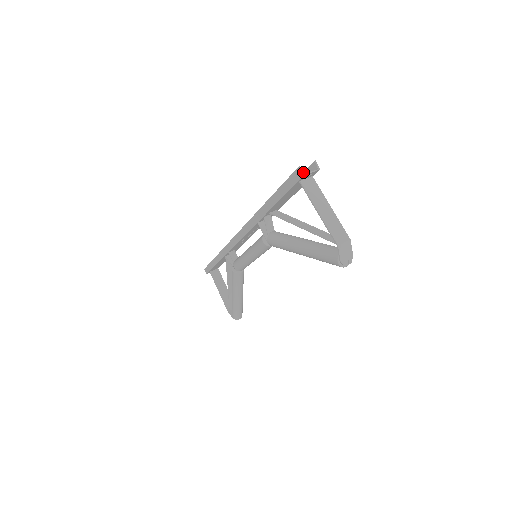
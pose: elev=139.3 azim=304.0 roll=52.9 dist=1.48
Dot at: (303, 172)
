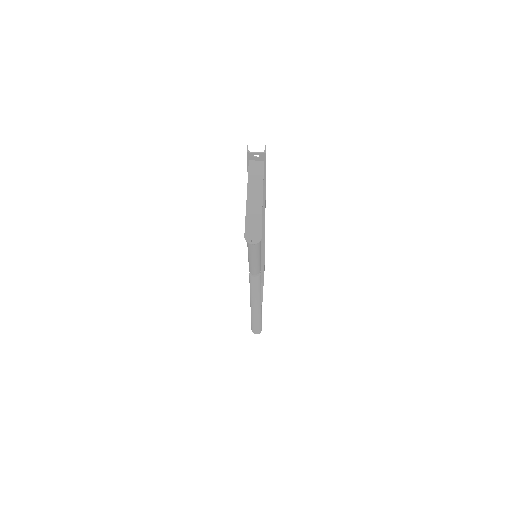
Dot at: (248, 150)
